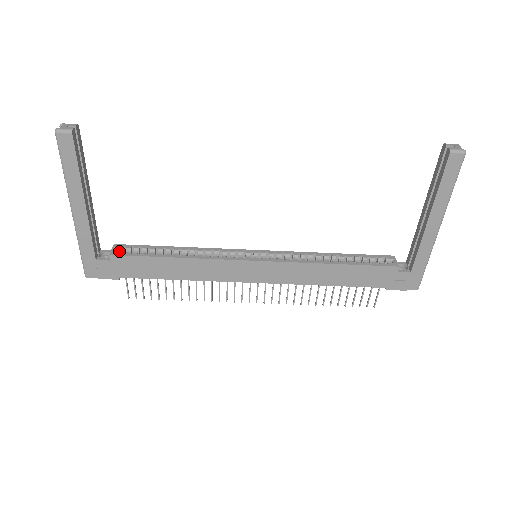
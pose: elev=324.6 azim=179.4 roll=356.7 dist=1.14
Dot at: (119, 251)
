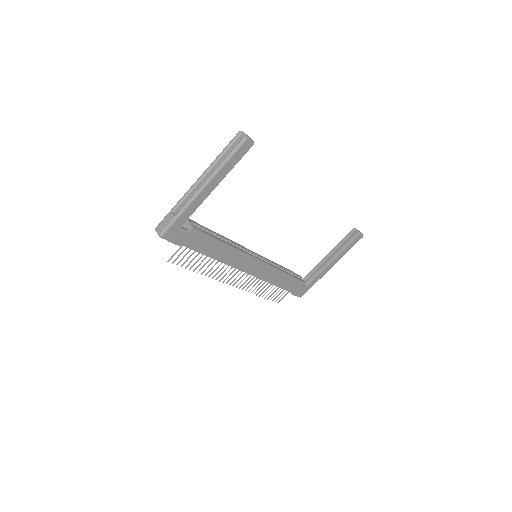
Dot at: occluded
